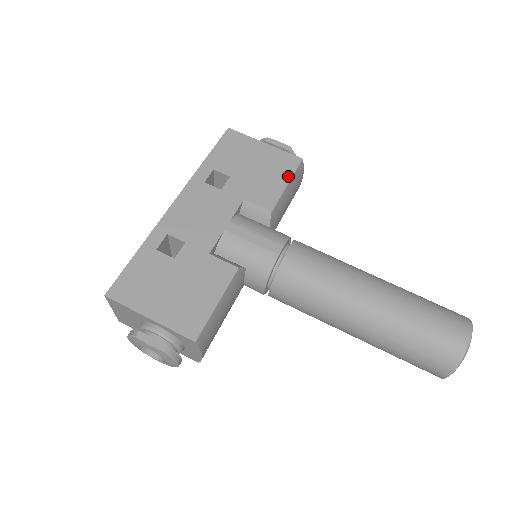
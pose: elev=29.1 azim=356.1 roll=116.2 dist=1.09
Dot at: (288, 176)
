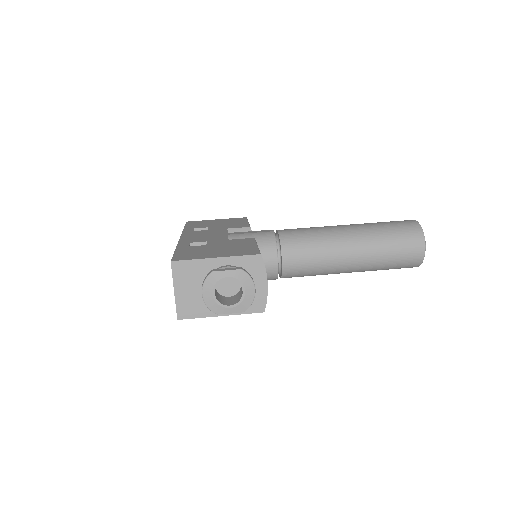
Dot at: (245, 221)
